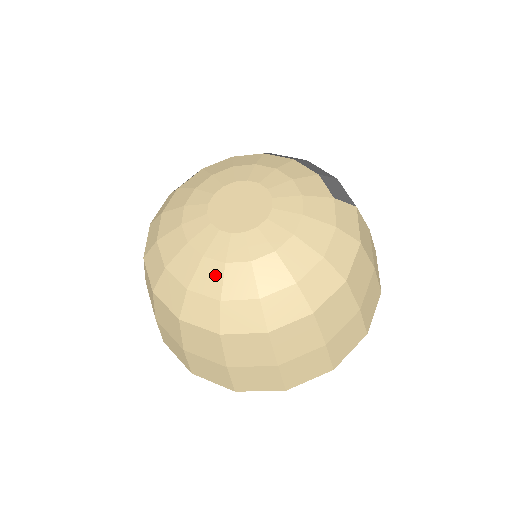
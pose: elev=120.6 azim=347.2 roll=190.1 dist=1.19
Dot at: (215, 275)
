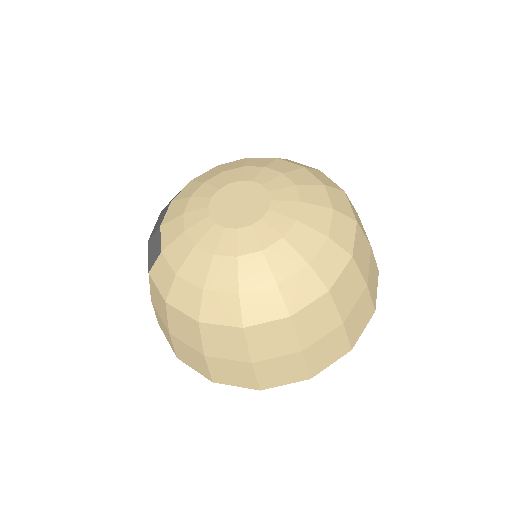
Dot at: (285, 253)
